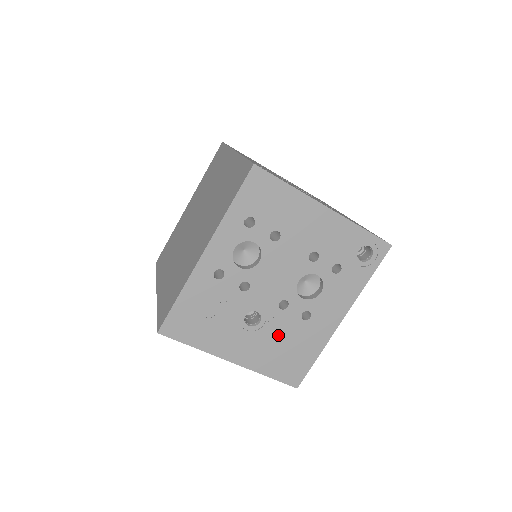
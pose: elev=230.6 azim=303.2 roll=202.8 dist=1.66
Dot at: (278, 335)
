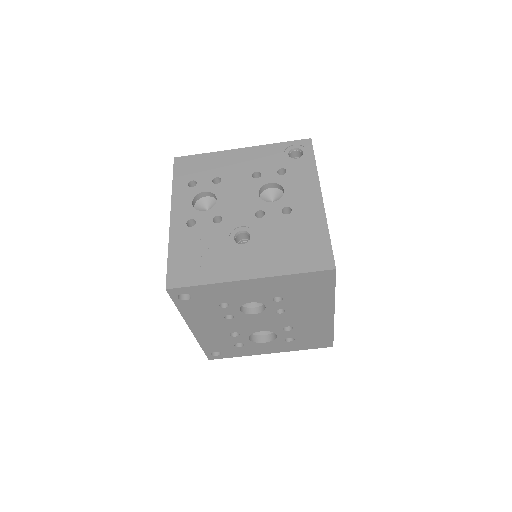
Dot at: (275, 237)
